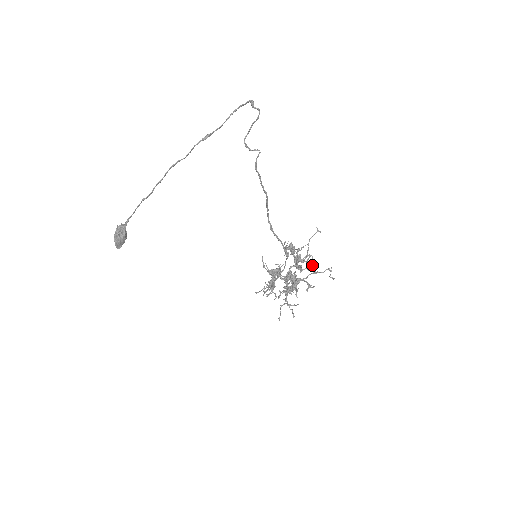
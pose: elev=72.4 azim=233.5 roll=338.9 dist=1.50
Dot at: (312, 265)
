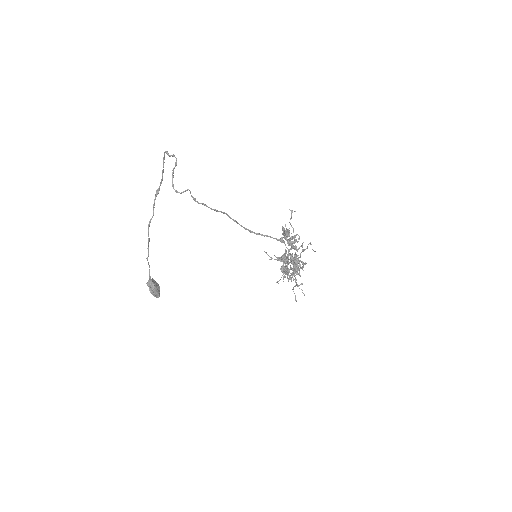
Dot at: (303, 242)
